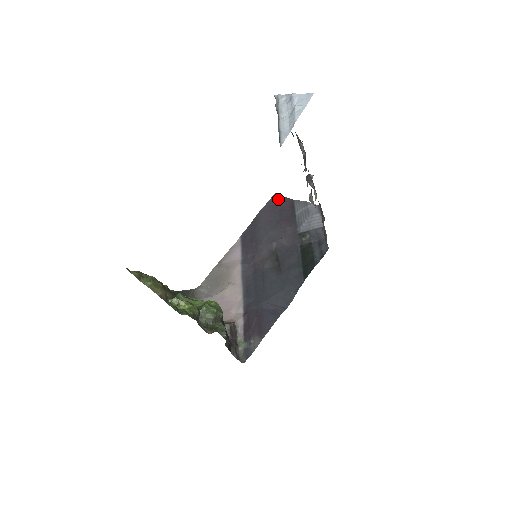
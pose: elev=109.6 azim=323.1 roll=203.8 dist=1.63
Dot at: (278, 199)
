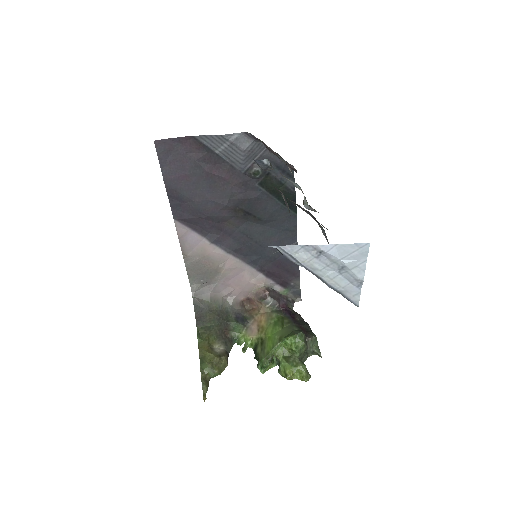
Dot at: (168, 147)
